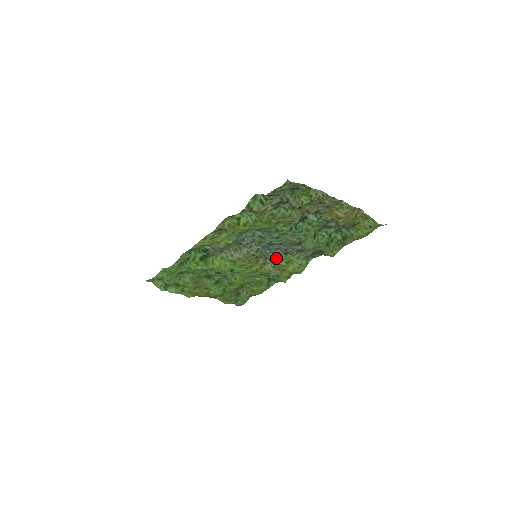
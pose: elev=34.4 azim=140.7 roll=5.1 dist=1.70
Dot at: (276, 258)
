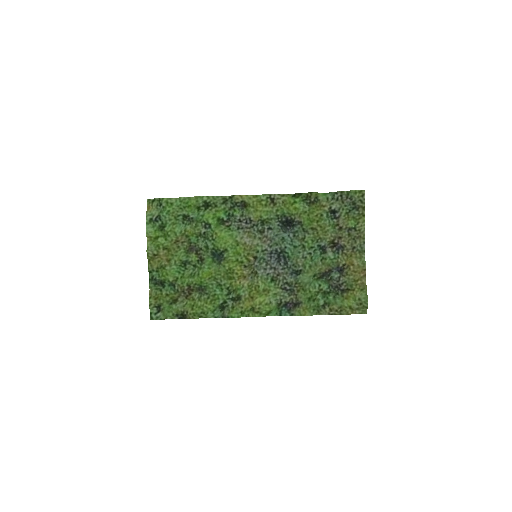
Dot at: (262, 277)
